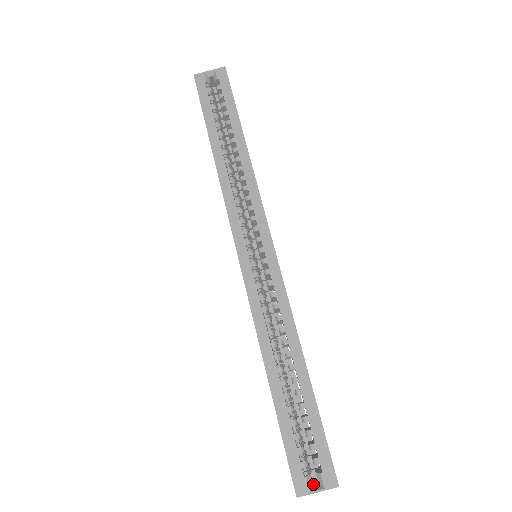
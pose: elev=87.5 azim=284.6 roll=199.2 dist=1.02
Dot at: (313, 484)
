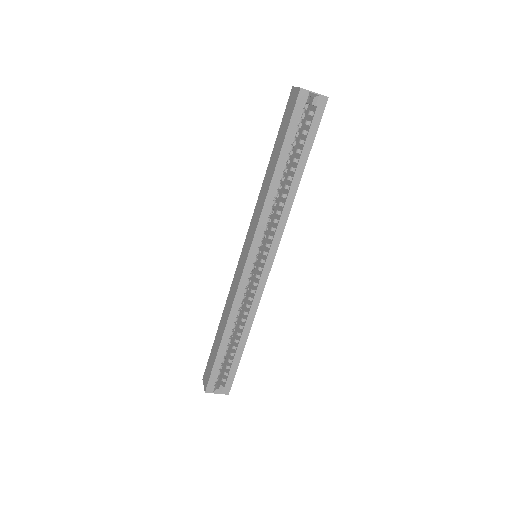
Dot at: (216, 388)
